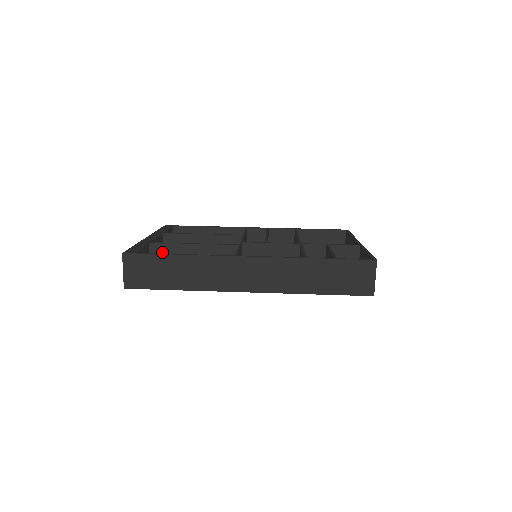
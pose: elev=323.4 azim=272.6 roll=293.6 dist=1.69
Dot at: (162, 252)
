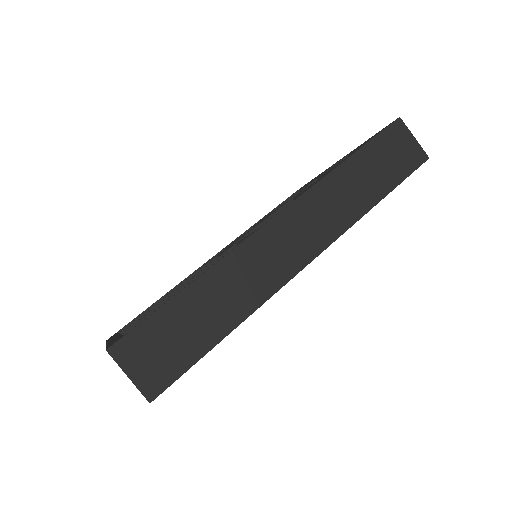
Dot at: occluded
